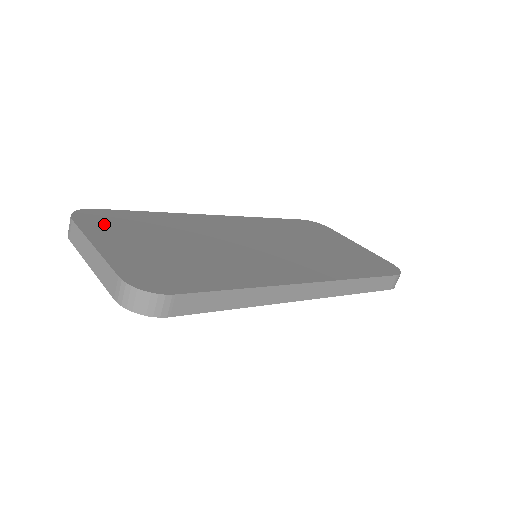
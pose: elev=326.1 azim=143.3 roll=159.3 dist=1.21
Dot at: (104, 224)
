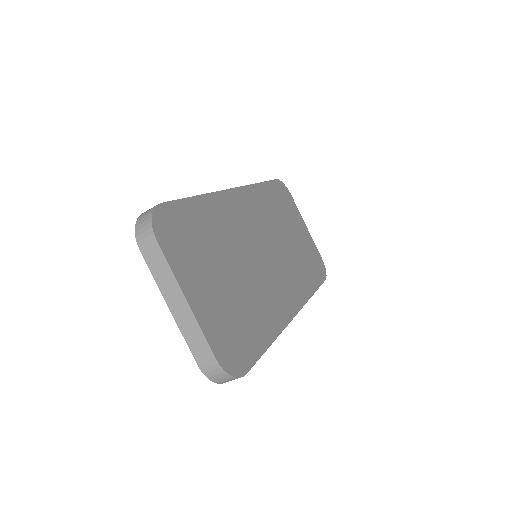
Dot at: (179, 244)
